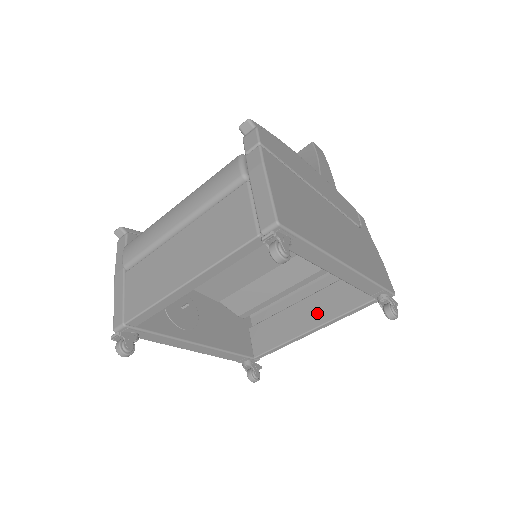
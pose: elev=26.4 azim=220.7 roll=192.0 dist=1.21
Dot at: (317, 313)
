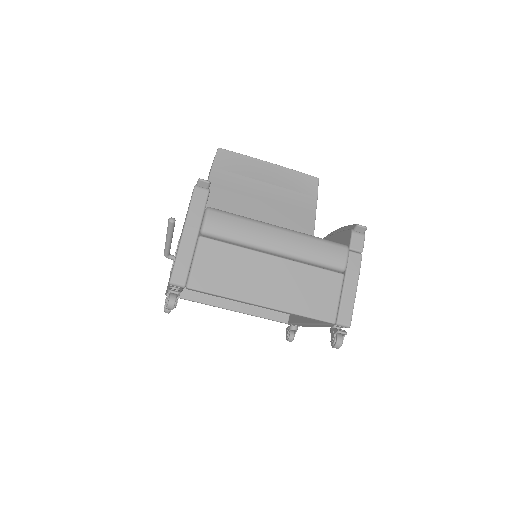
Dot at: occluded
